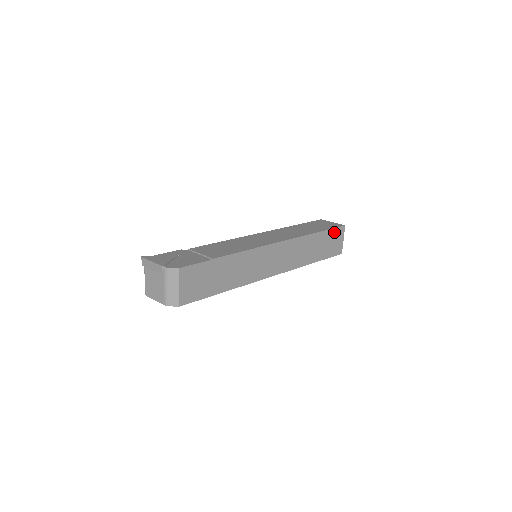
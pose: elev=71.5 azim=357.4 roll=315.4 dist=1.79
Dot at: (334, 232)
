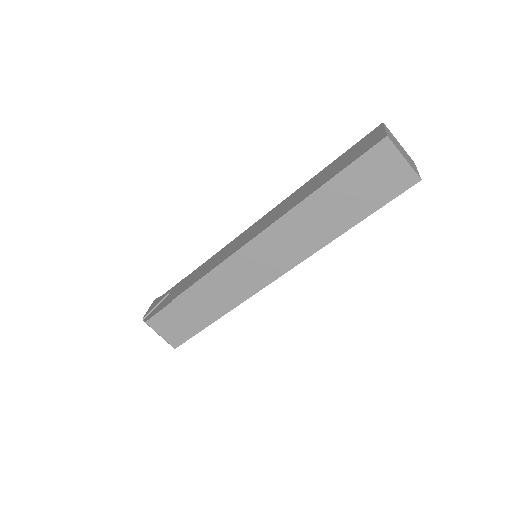
Dot at: (363, 164)
